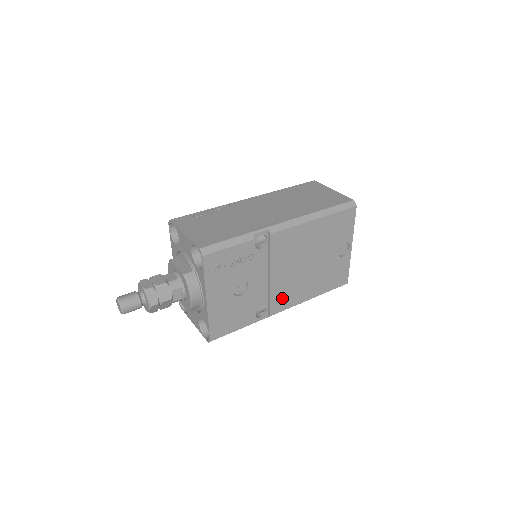
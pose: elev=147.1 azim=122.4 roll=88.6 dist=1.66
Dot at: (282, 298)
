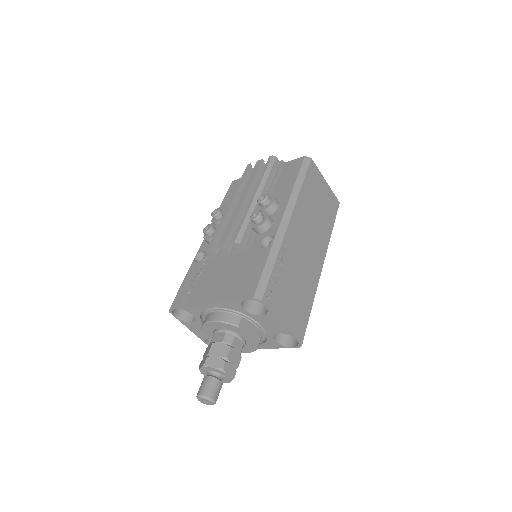
Dot at: occluded
